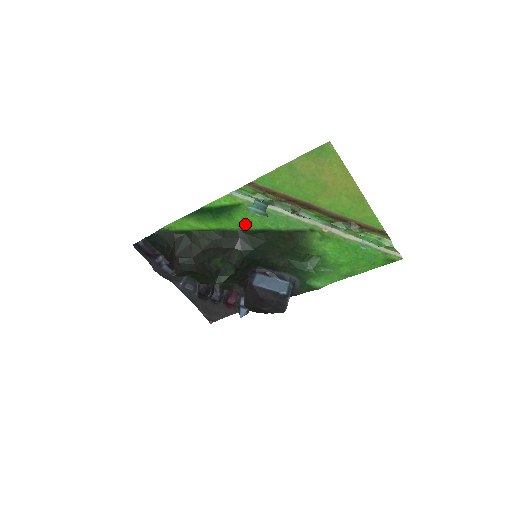
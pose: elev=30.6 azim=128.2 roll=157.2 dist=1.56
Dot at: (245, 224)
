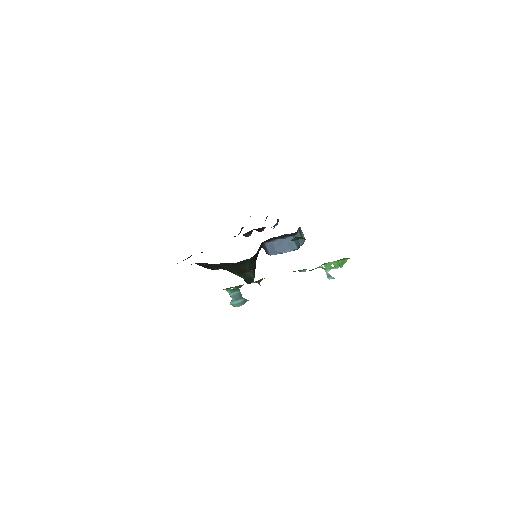
Dot at: occluded
